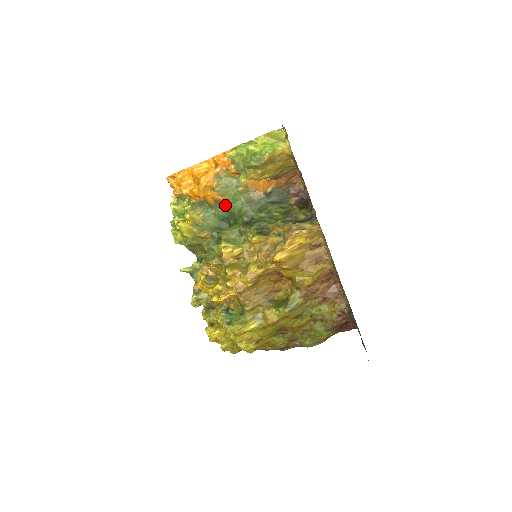
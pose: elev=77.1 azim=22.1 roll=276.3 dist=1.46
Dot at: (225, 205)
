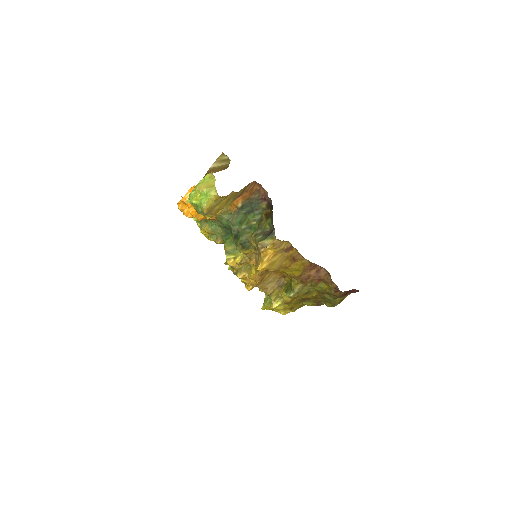
Dot at: occluded
